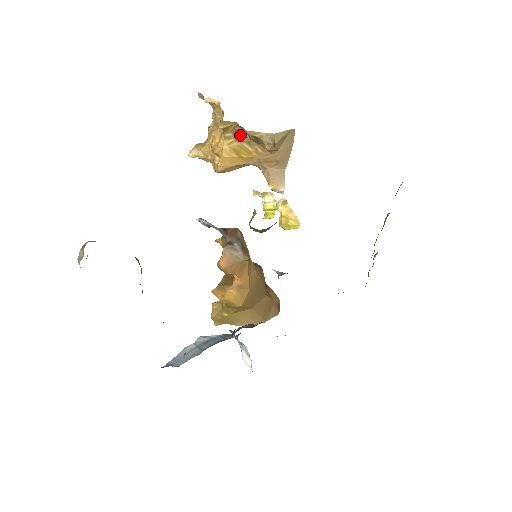
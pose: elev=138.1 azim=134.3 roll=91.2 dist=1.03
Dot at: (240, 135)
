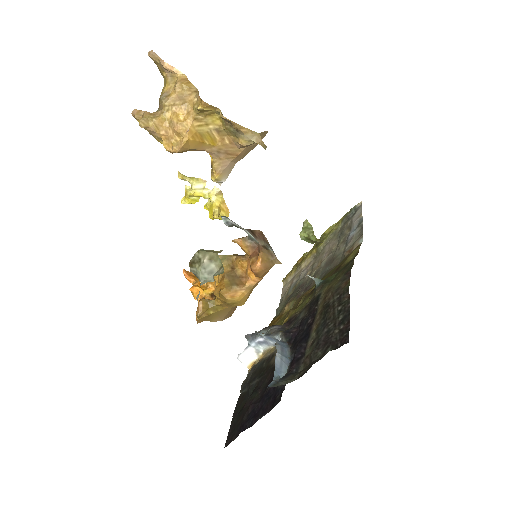
Dot at: (213, 121)
